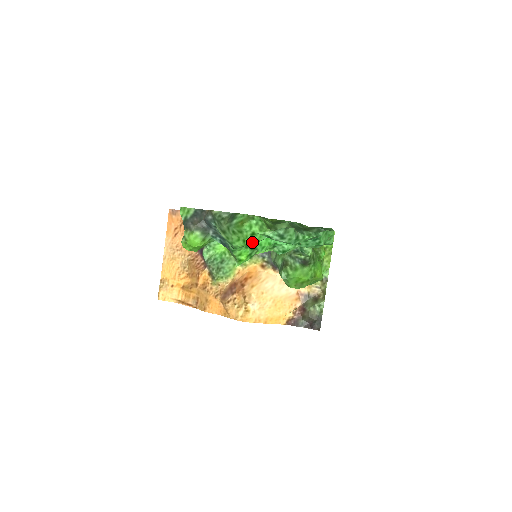
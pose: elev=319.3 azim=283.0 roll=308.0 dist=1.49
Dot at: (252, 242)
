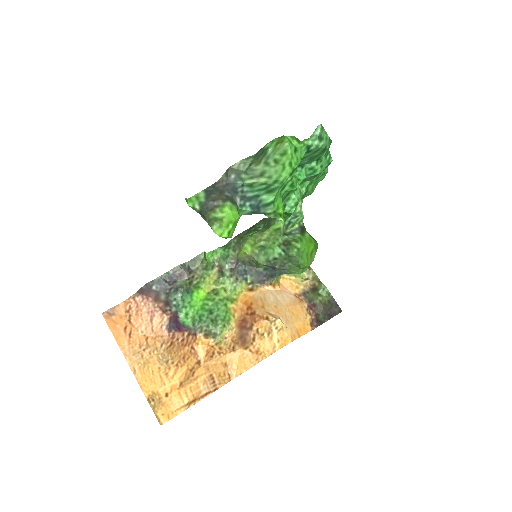
Dot at: (297, 162)
